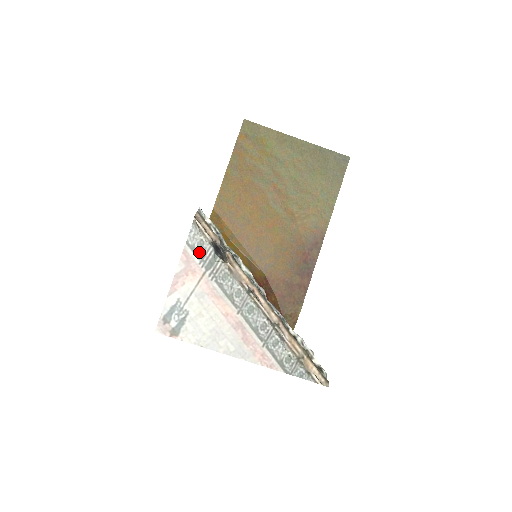
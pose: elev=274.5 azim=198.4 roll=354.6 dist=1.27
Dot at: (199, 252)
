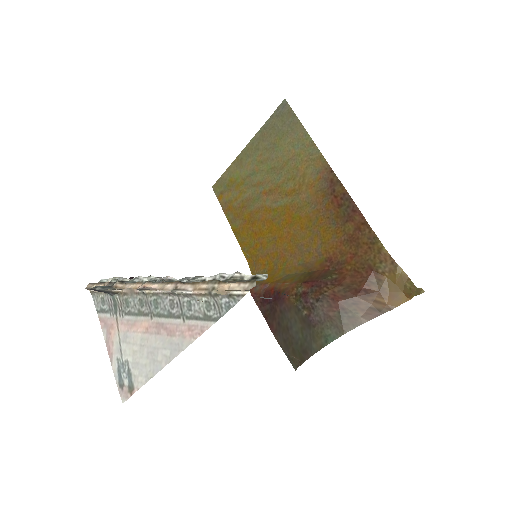
Dot at: (106, 308)
